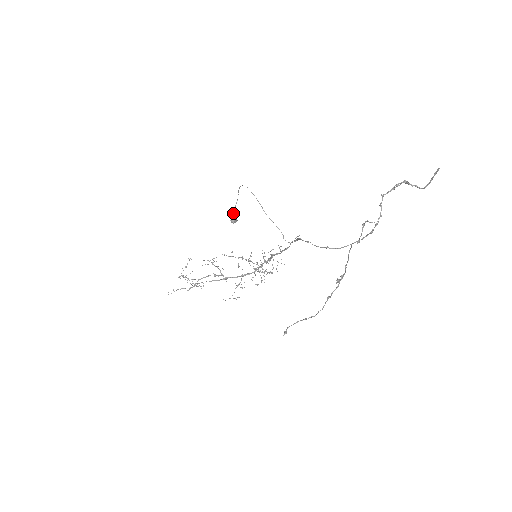
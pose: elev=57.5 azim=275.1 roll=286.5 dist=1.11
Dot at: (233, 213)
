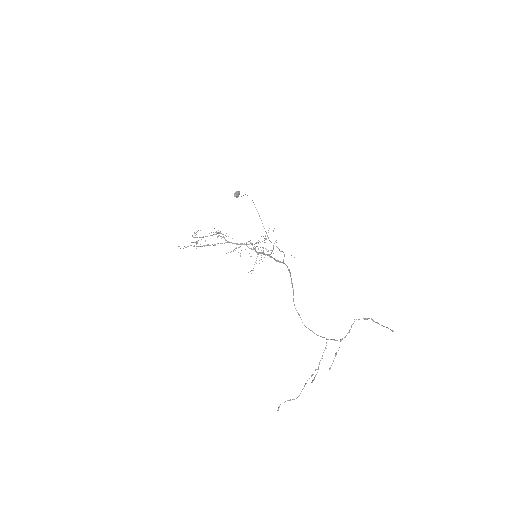
Dot at: (238, 195)
